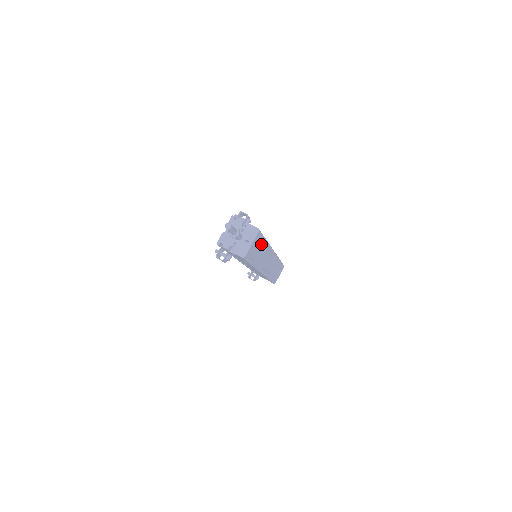
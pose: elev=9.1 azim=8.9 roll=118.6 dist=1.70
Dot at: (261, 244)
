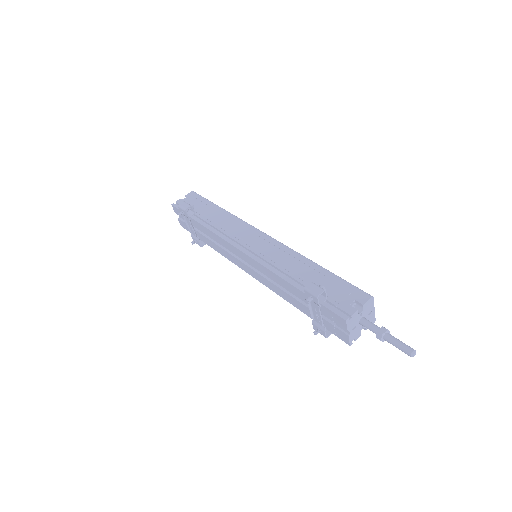
Dot at: occluded
